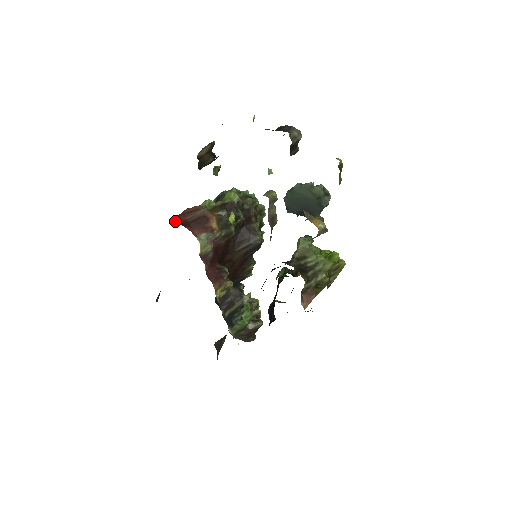
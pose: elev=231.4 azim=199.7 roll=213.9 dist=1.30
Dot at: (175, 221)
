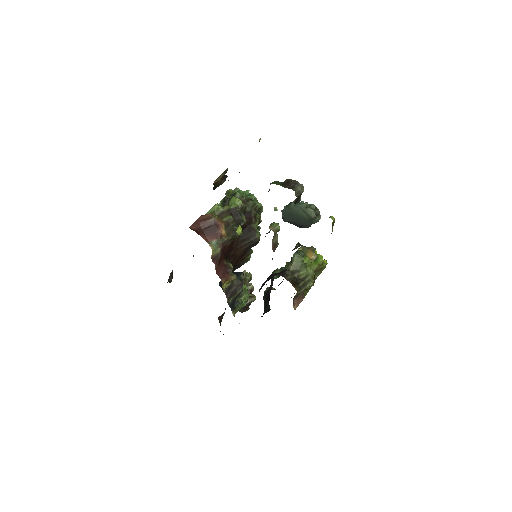
Dot at: (191, 229)
